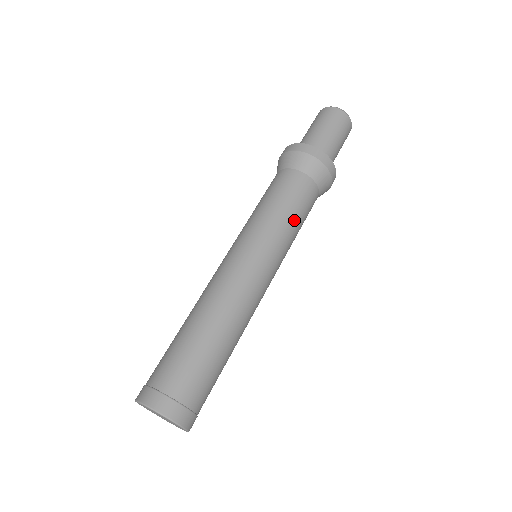
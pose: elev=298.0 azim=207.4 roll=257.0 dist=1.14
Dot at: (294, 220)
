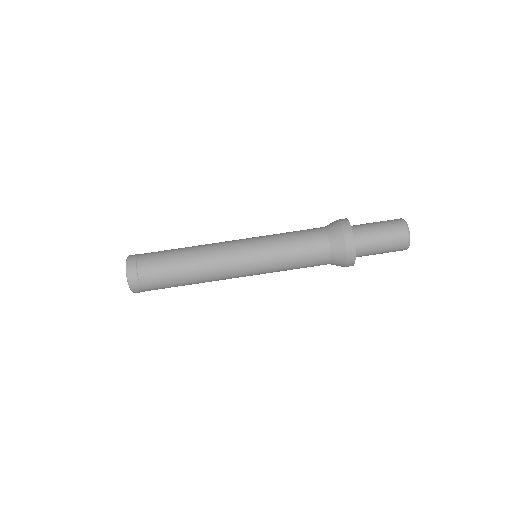
Dot at: (292, 269)
